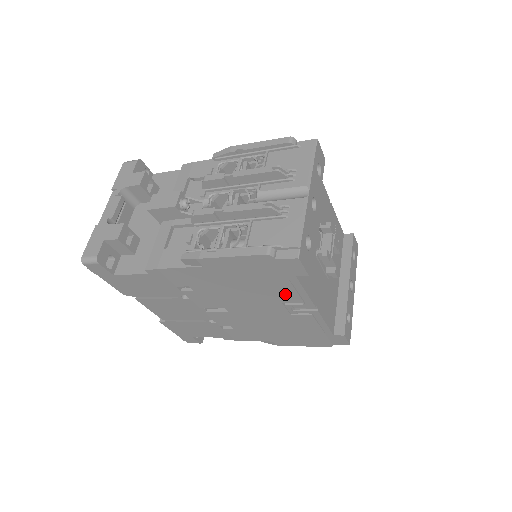
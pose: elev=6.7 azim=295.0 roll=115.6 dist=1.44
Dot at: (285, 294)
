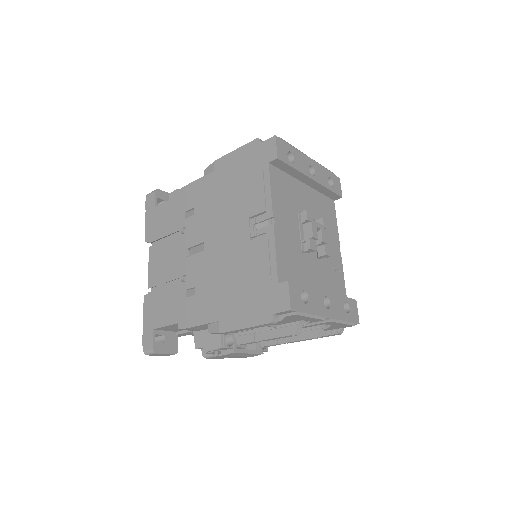
Dot at: (255, 198)
